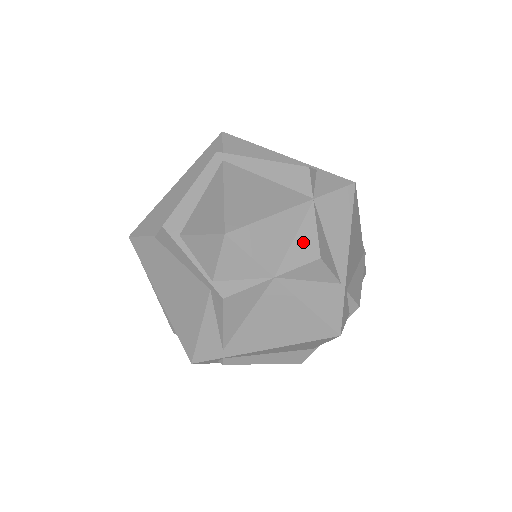
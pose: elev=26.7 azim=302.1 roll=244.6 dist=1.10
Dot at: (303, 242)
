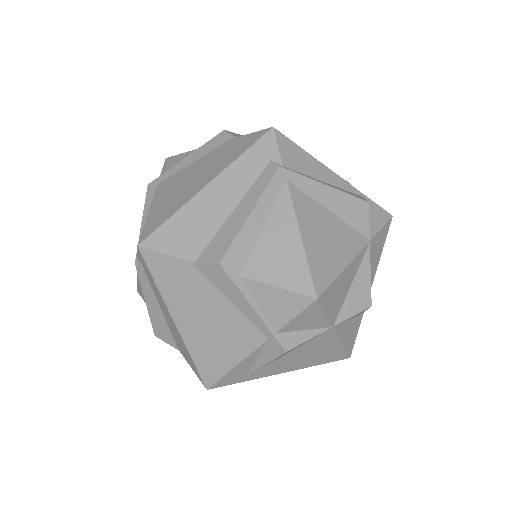
Dot at: (359, 289)
